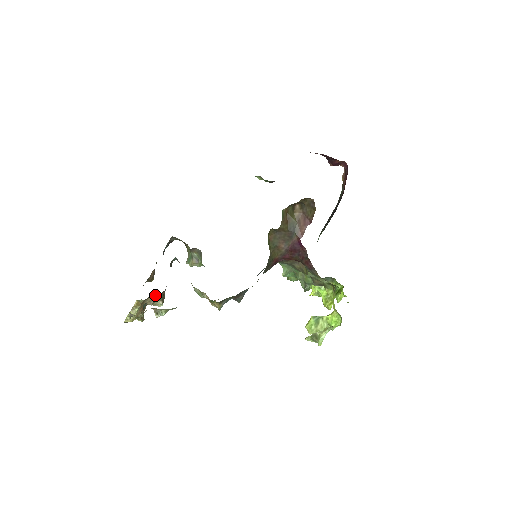
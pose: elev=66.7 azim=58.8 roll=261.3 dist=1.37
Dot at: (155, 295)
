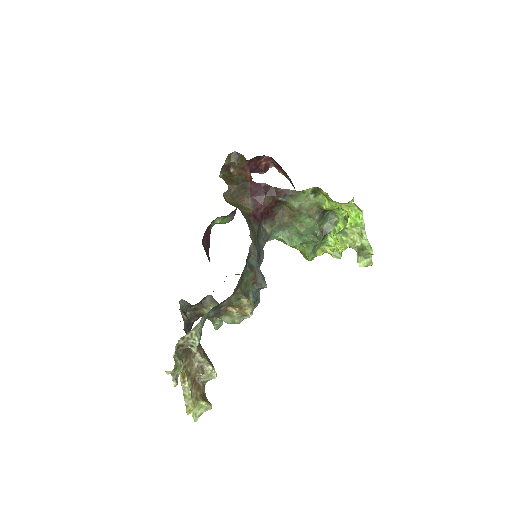
Dot at: (196, 359)
